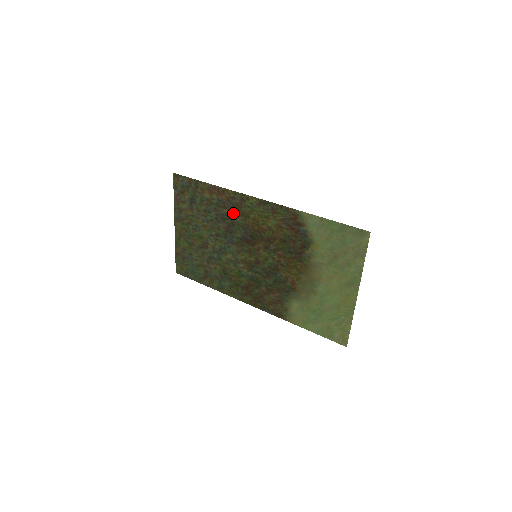
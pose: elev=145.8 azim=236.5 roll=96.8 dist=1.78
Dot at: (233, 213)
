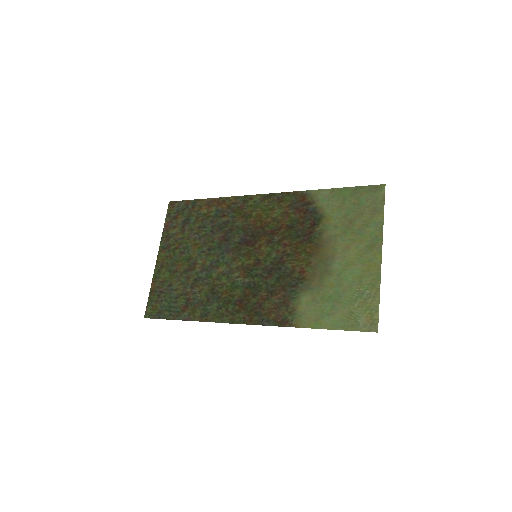
Dot at: (233, 218)
